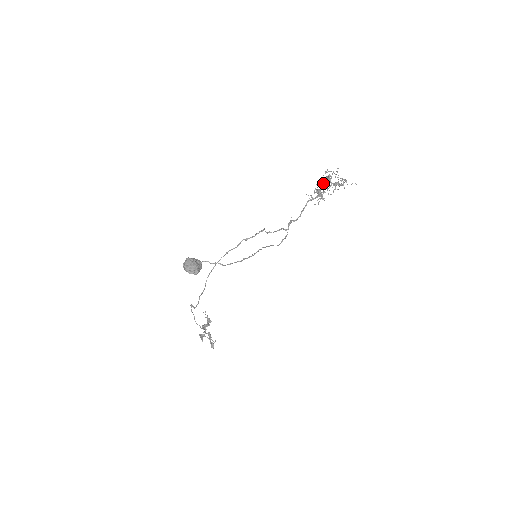
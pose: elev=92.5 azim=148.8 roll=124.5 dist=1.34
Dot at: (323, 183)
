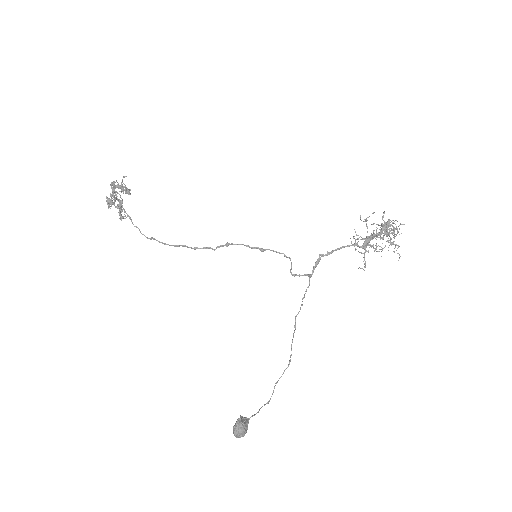
Dot at: (379, 234)
